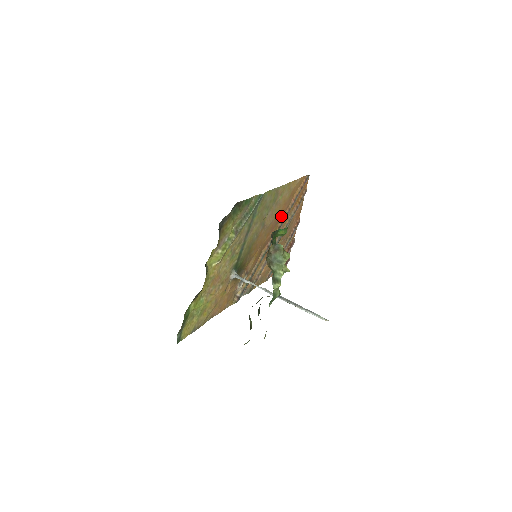
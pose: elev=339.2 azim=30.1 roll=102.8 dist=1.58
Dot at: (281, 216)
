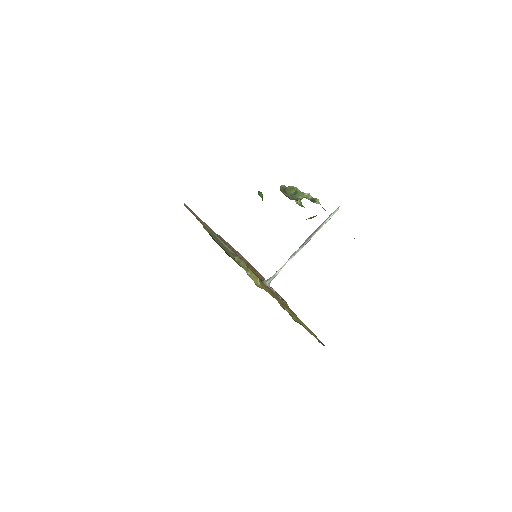
Dot at: occluded
